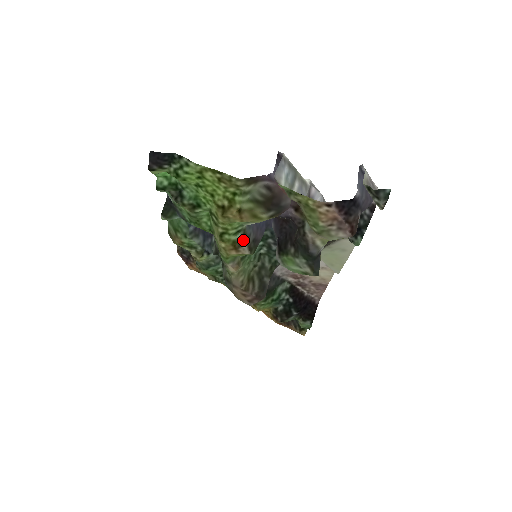
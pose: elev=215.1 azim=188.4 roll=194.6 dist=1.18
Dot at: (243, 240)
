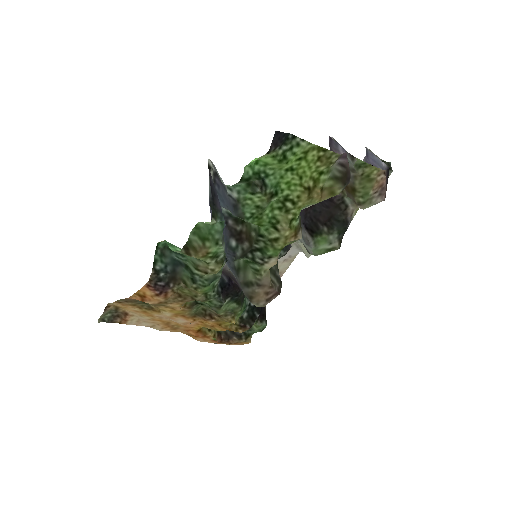
Dot at: (300, 225)
